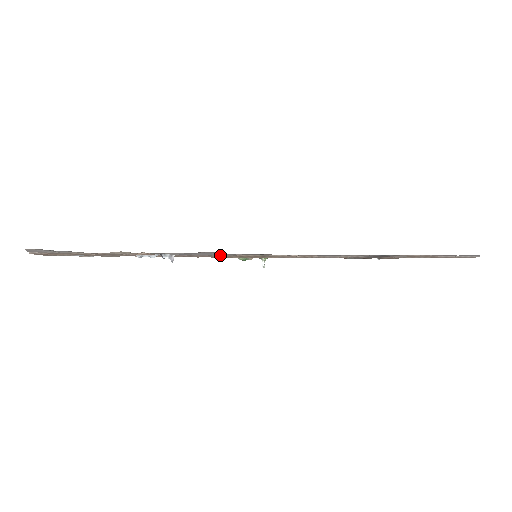
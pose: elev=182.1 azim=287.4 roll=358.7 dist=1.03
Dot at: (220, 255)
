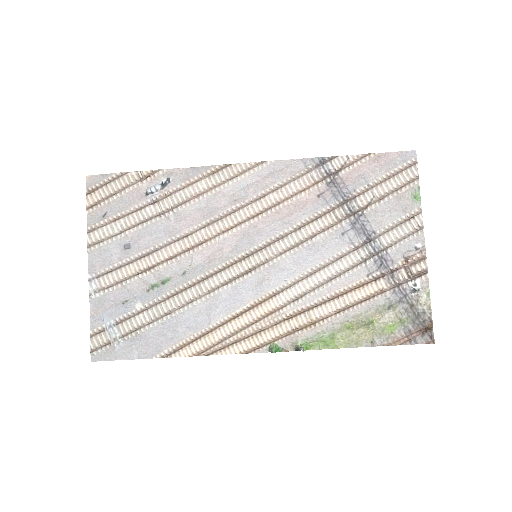
Dot at: (200, 178)
